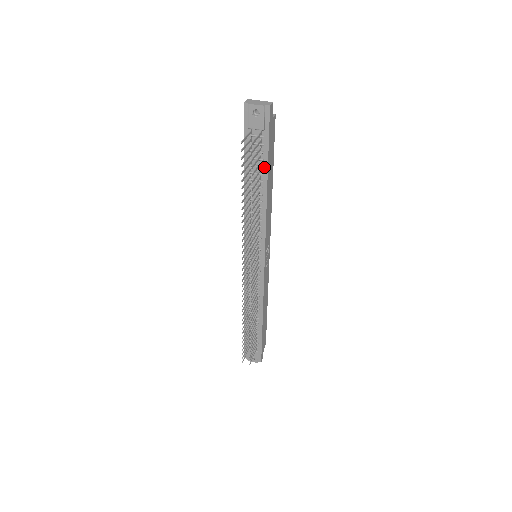
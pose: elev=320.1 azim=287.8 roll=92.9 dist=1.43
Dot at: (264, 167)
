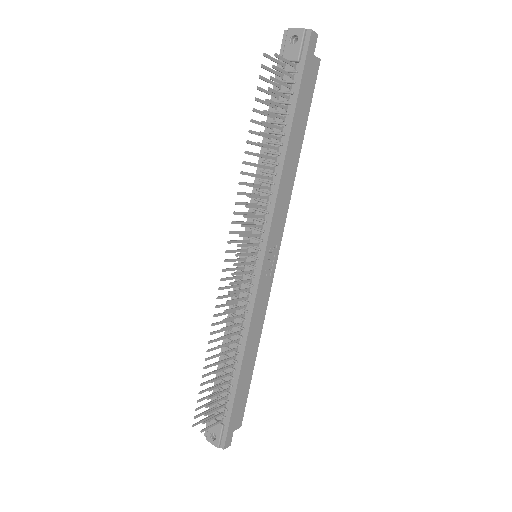
Dot at: (290, 114)
